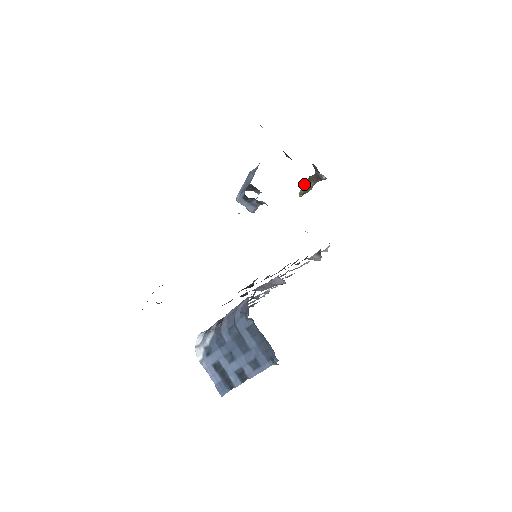
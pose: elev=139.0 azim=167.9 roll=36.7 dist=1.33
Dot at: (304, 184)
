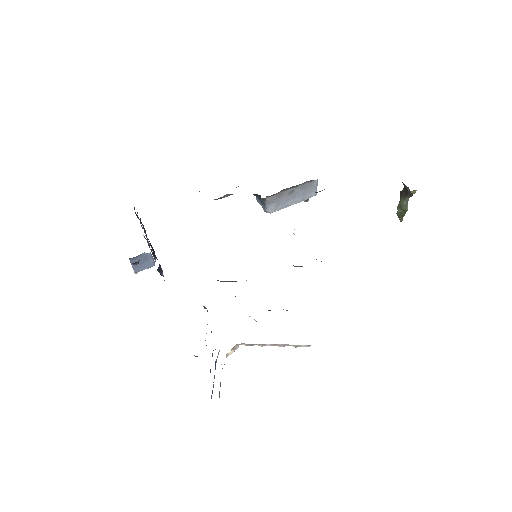
Dot at: (399, 203)
